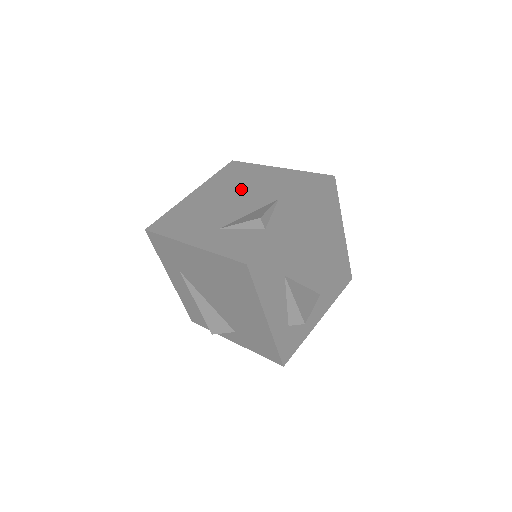
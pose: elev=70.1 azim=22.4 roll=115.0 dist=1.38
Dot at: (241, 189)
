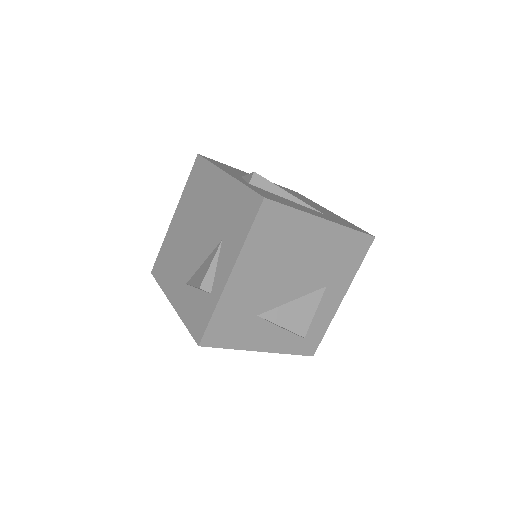
Dot at: (200, 215)
